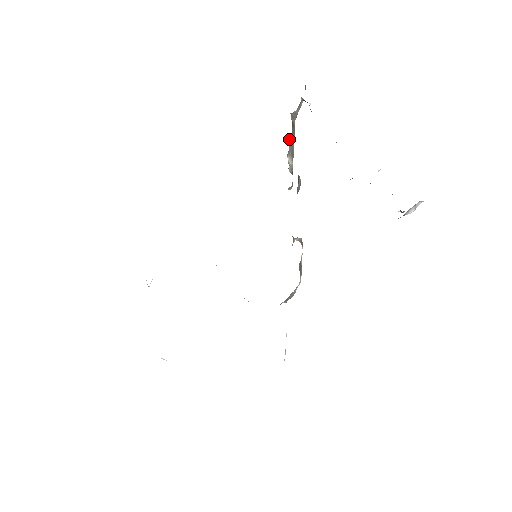
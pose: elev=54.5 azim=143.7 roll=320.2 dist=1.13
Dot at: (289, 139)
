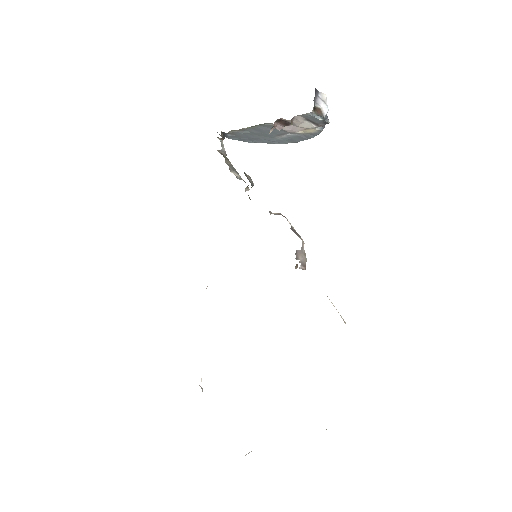
Dot at: (226, 163)
